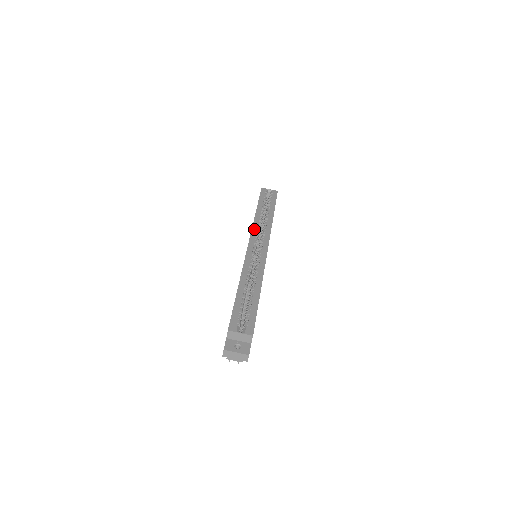
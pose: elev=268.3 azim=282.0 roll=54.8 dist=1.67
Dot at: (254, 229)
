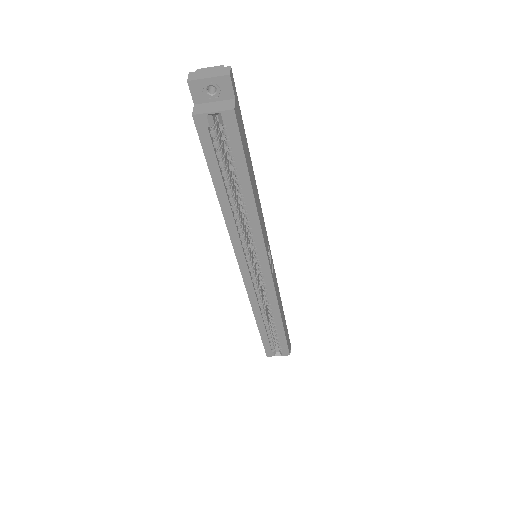
Dot at: (236, 246)
